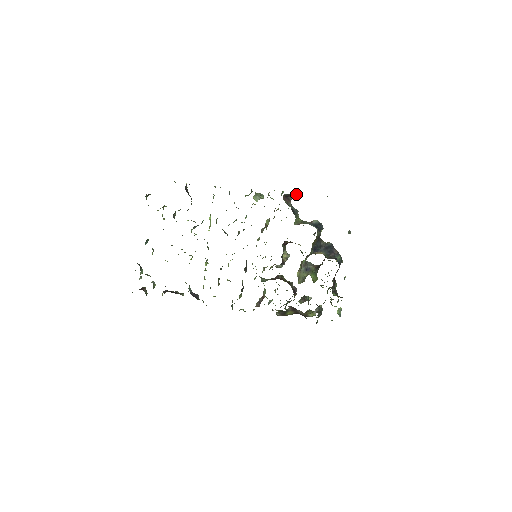
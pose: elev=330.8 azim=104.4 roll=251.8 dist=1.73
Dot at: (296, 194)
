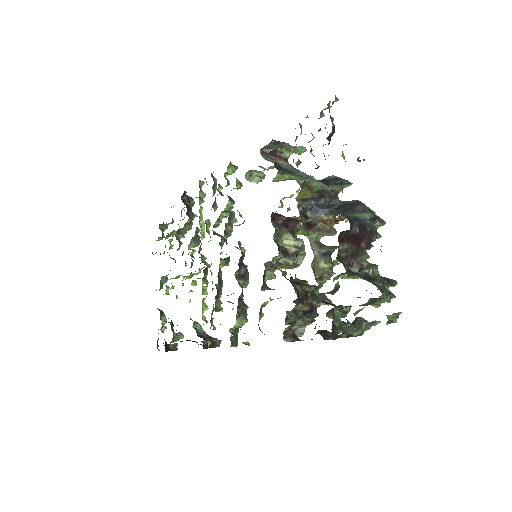
Dot at: (295, 150)
